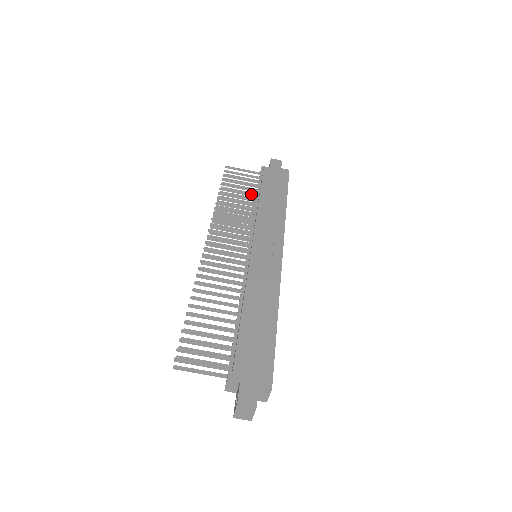
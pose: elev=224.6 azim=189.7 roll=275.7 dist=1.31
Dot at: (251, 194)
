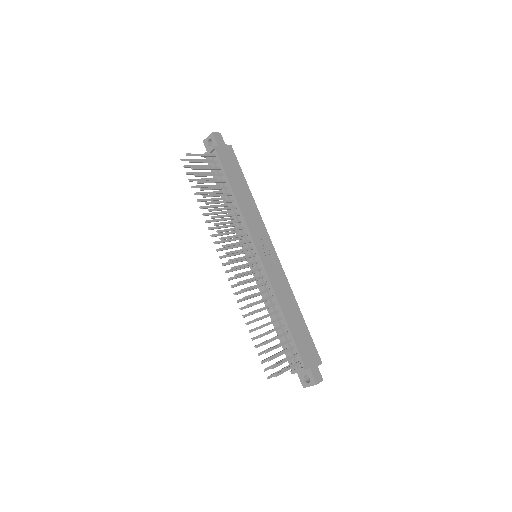
Dot at: (223, 187)
